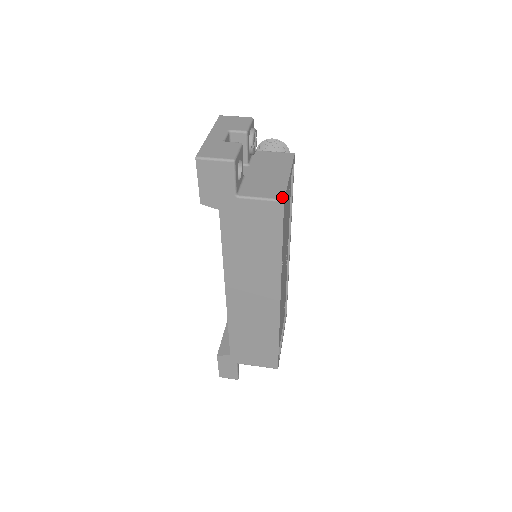
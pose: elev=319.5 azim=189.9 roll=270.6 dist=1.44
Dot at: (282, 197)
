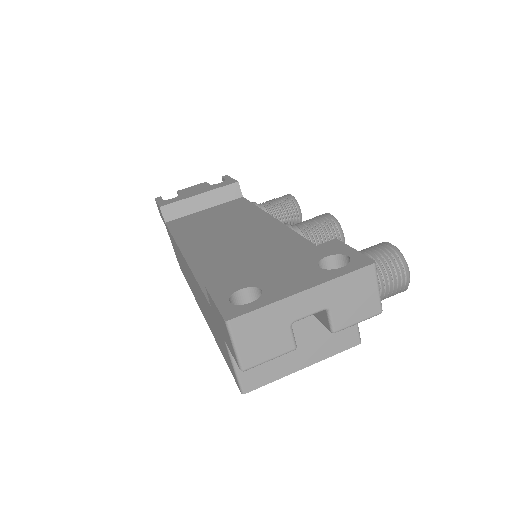
Dot at: (248, 390)
